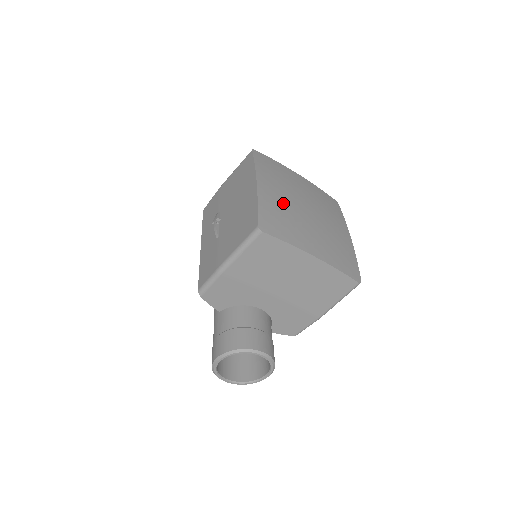
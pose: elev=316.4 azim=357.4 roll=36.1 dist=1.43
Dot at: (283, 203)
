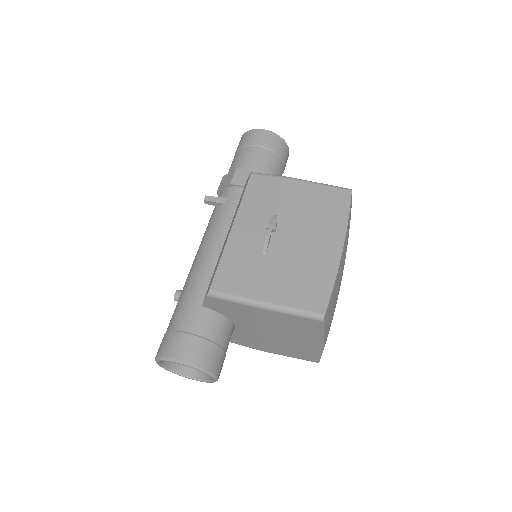
Dot at: occluded
